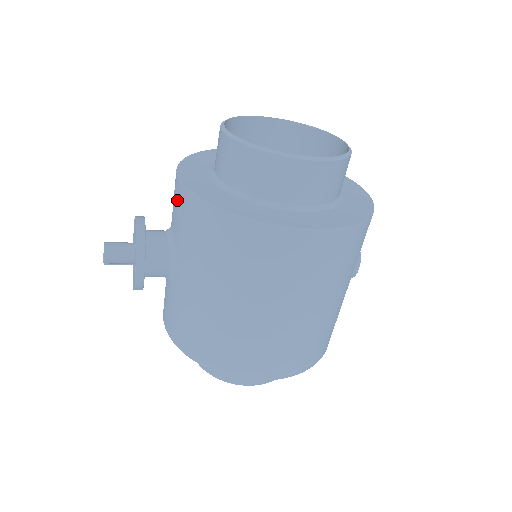
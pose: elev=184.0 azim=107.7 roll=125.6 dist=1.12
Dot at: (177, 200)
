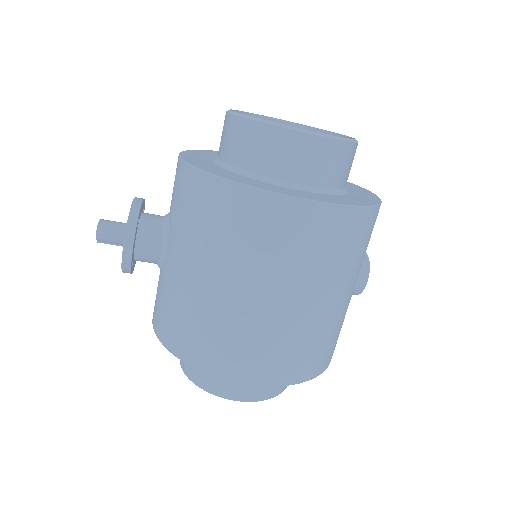
Dot at: (175, 177)
